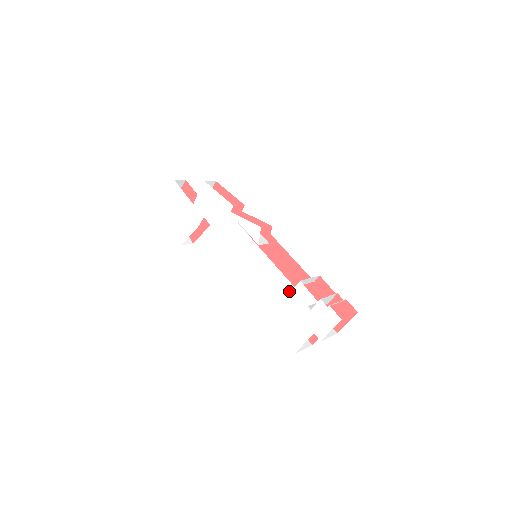
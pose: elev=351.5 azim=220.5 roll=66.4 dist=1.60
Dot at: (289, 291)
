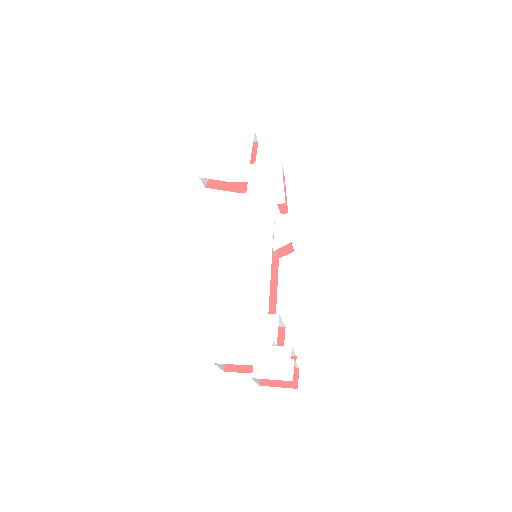
Dot at: (259, 311)
